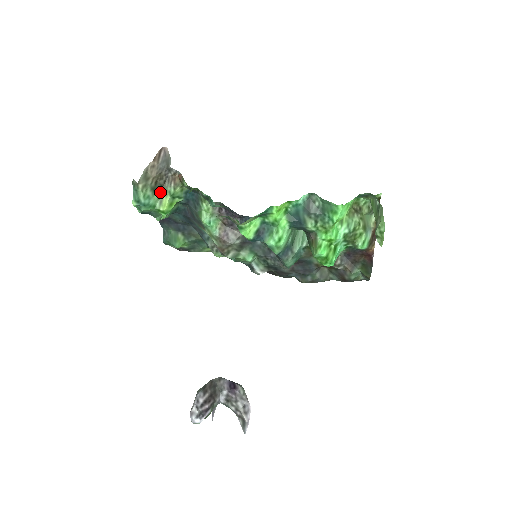
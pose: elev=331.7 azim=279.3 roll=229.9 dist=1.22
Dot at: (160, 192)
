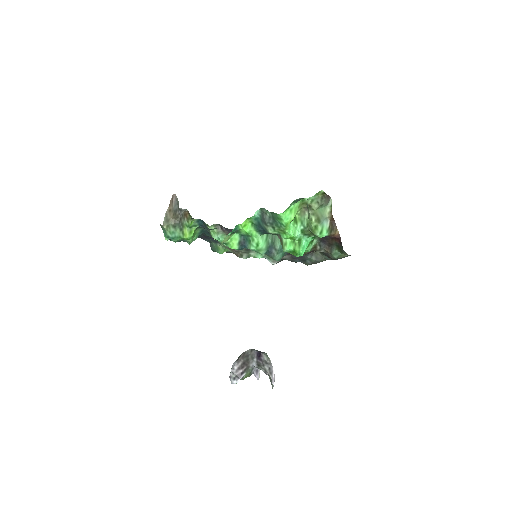
Dot at: (180, 226)
